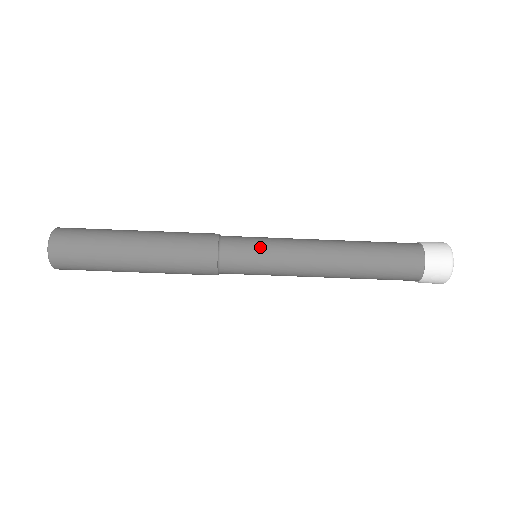
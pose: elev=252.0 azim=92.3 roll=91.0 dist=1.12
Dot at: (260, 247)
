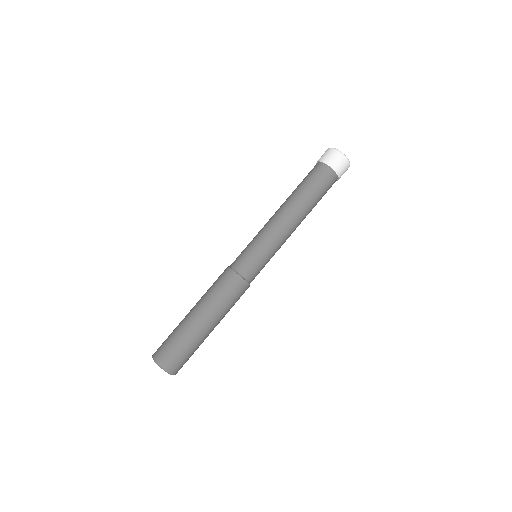
Dot at: (250, 246)
